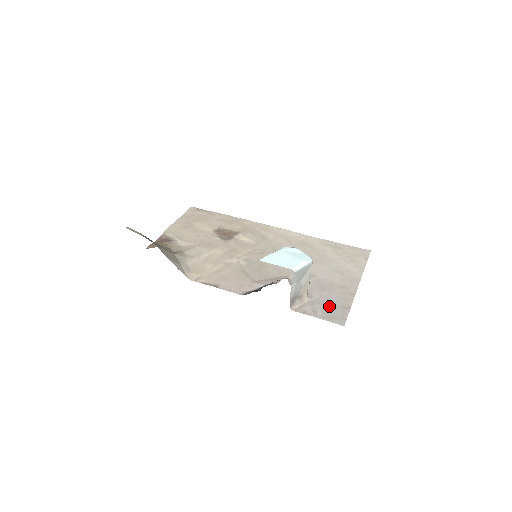
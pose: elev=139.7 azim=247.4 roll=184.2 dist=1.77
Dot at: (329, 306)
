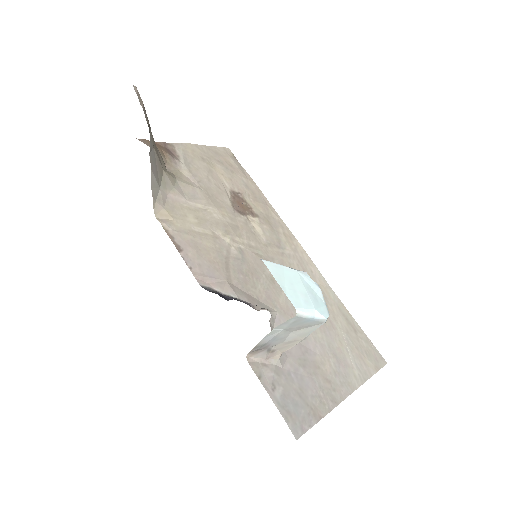
Dot at: (297, 394)
